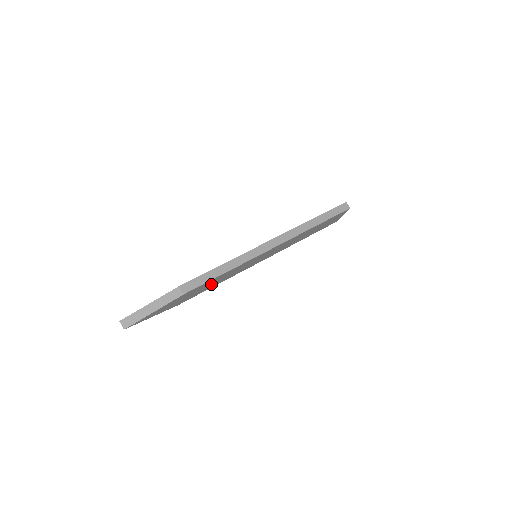
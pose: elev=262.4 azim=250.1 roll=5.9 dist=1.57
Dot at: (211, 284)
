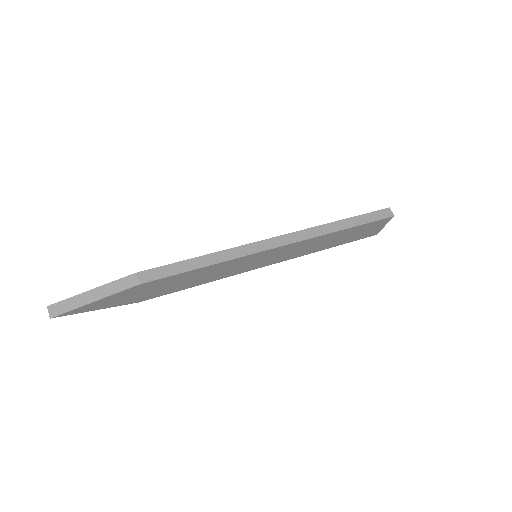
Dot at: (187, 281)
